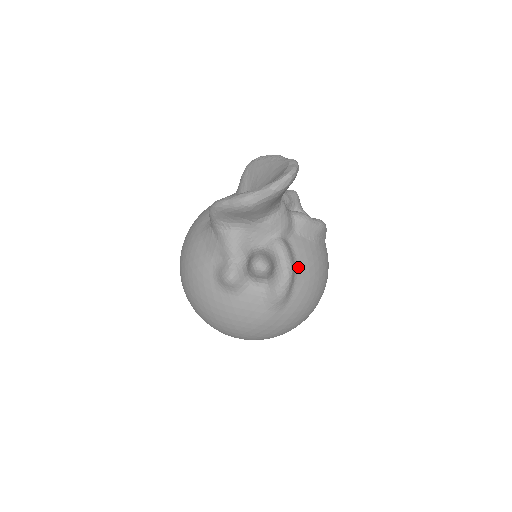
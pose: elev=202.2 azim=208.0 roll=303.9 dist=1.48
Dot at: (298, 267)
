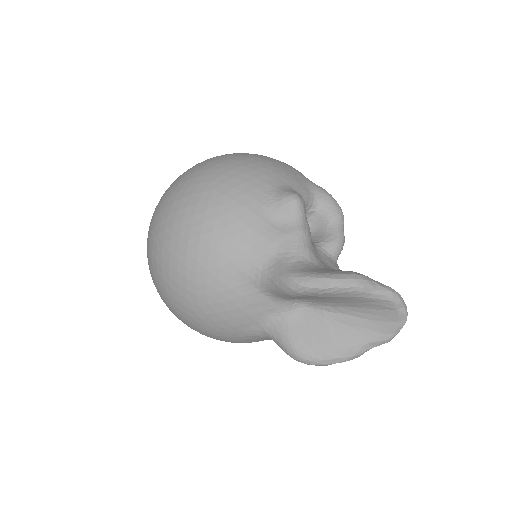
Dot at: occluded
